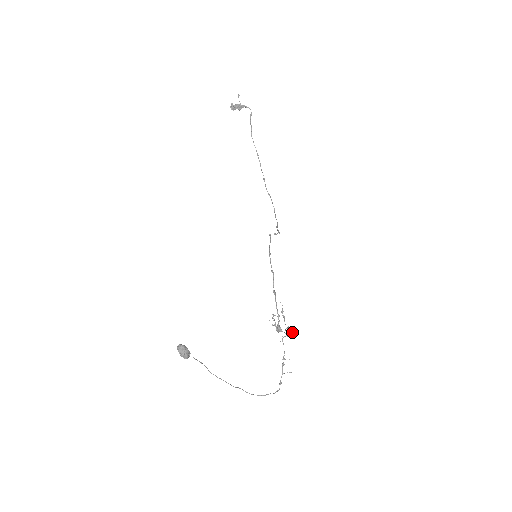
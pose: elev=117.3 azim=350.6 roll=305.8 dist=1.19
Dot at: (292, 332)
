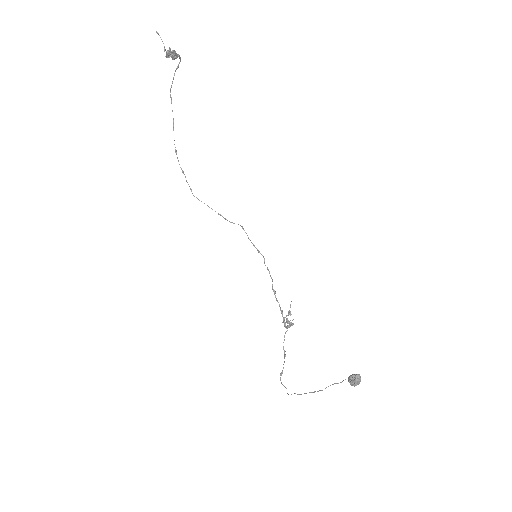
Dot at: (293, 324)
